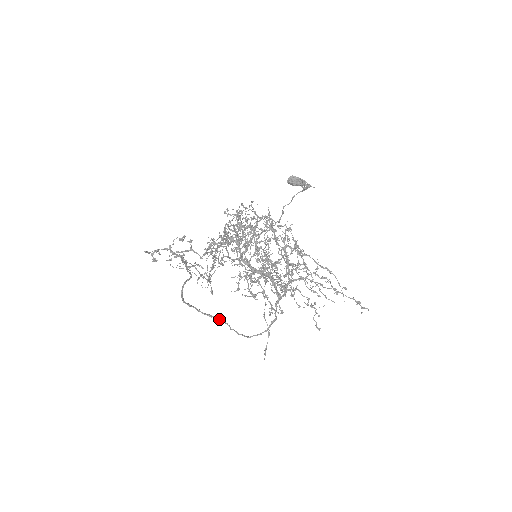
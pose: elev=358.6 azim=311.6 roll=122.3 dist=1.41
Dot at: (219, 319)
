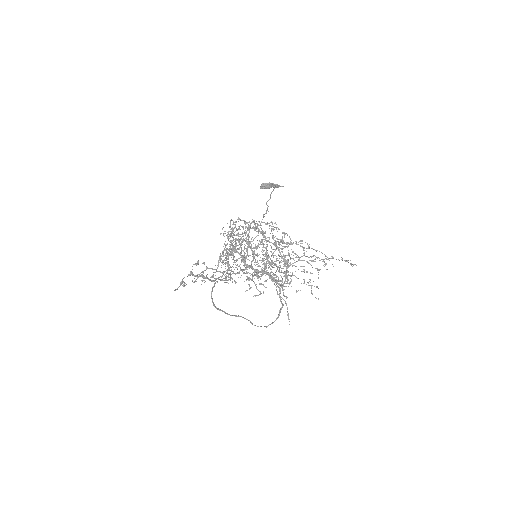
Dot at: occluded
